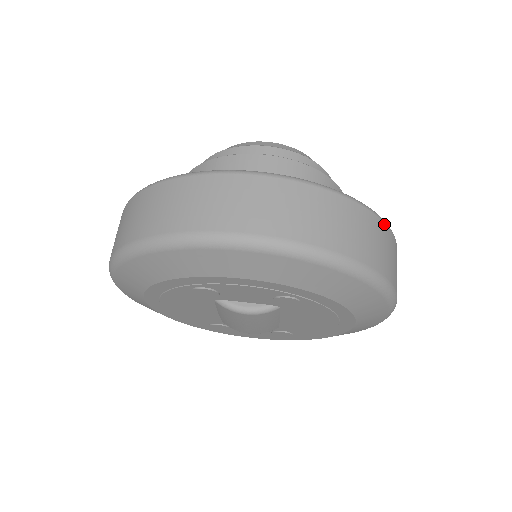
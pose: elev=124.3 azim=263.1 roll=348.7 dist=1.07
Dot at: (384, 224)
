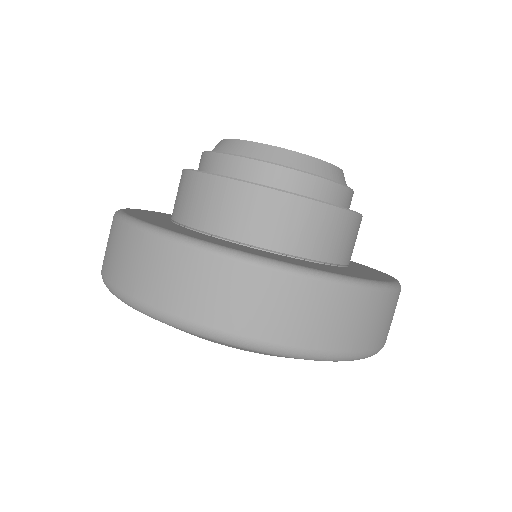
Dot at: (392, 294)
